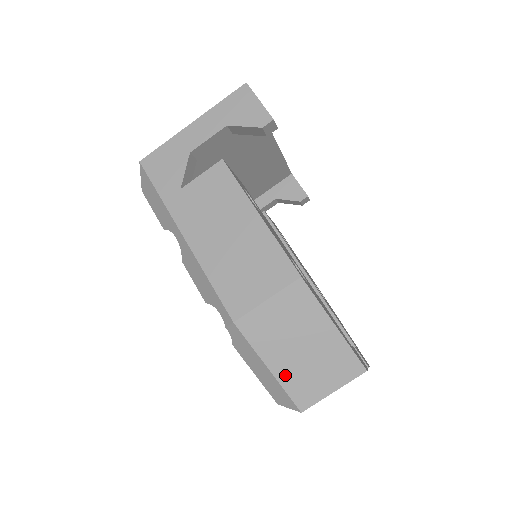
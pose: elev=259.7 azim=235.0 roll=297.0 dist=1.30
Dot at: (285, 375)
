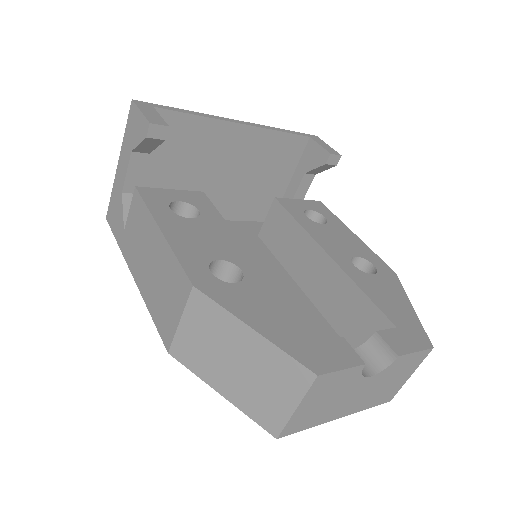
Dot at: (238, 398)
